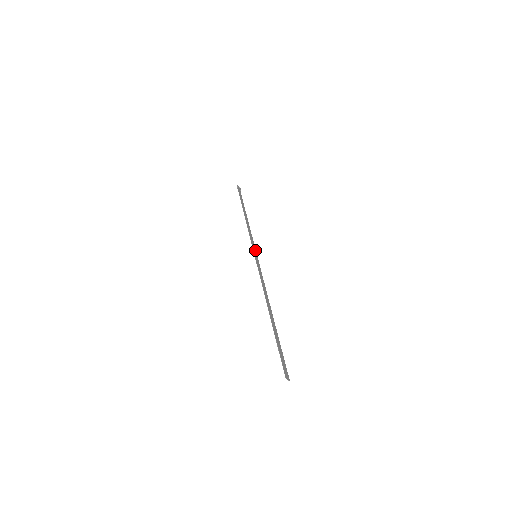
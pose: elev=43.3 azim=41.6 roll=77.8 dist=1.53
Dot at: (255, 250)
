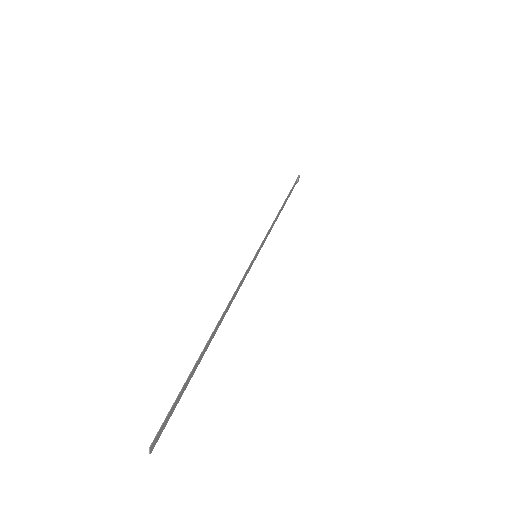
Dot at: (260, 249)
